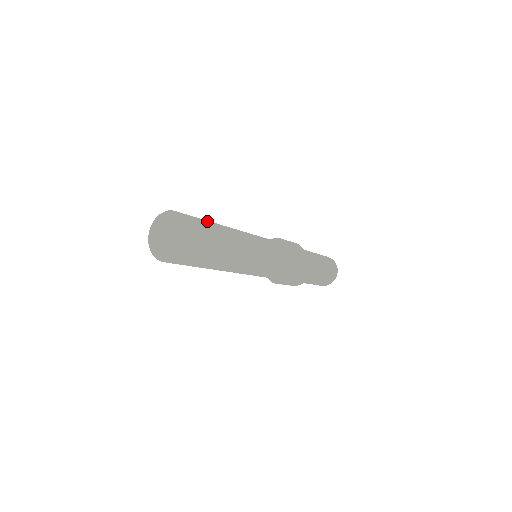
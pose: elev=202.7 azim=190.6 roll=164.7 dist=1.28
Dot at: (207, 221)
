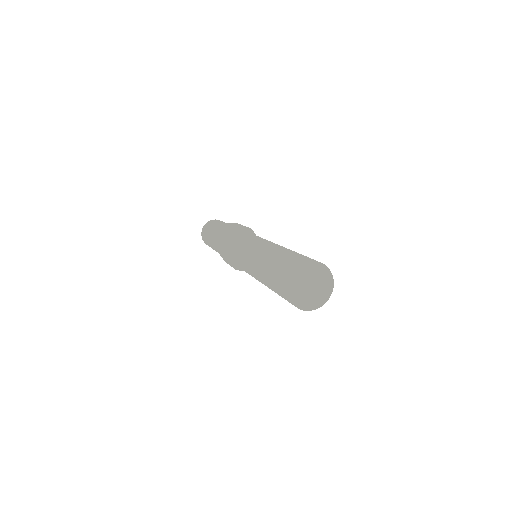
Dot at: occluded
